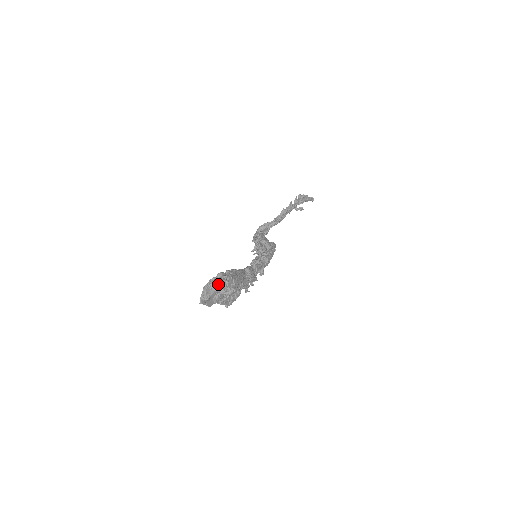
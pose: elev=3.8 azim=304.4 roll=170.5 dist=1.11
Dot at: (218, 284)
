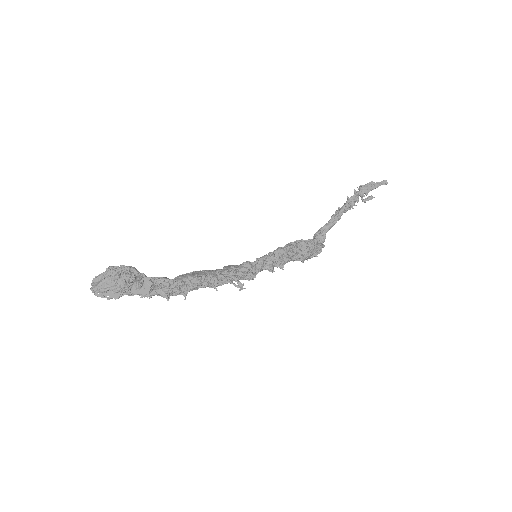
Dot at: (103, 275)
